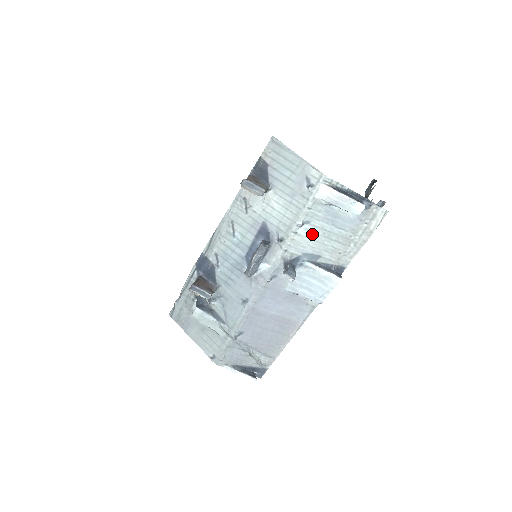
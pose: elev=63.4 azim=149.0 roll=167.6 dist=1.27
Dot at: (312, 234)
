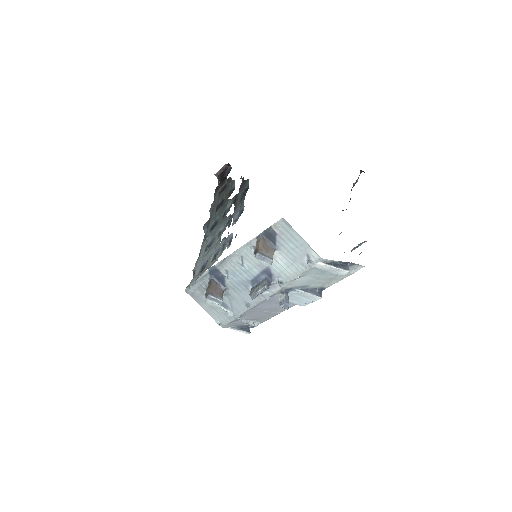
Dot at: (305, 279)
